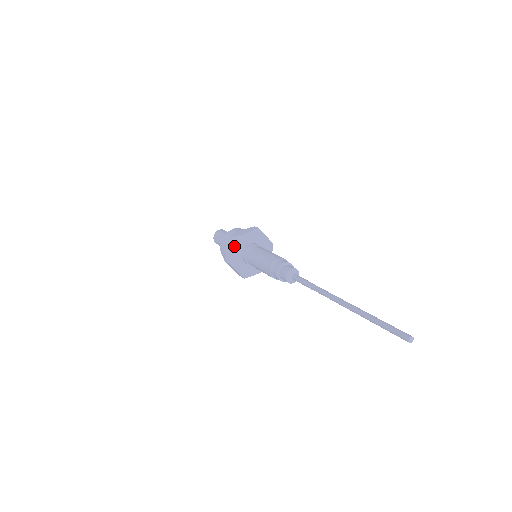
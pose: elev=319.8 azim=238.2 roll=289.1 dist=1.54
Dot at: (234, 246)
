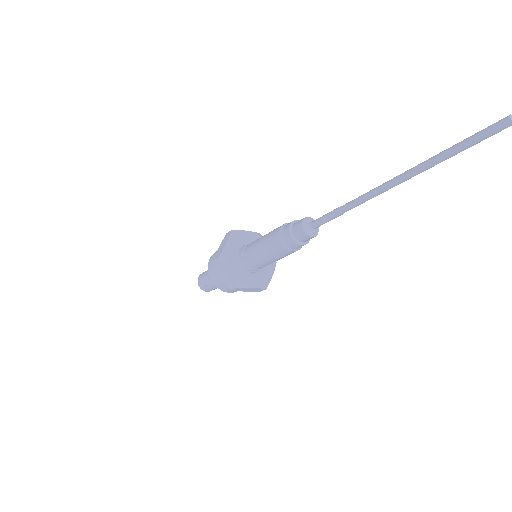
Dot at: (229, 238)
